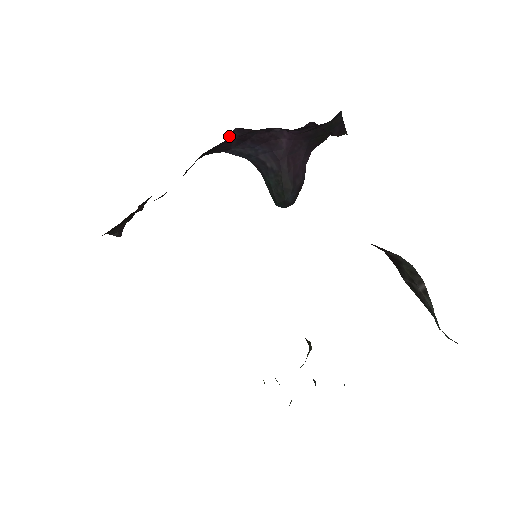
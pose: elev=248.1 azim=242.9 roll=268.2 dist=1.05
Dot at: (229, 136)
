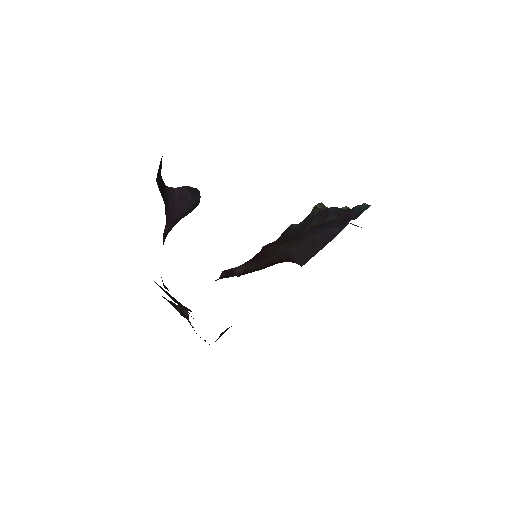
Dot at: (165, 287)
